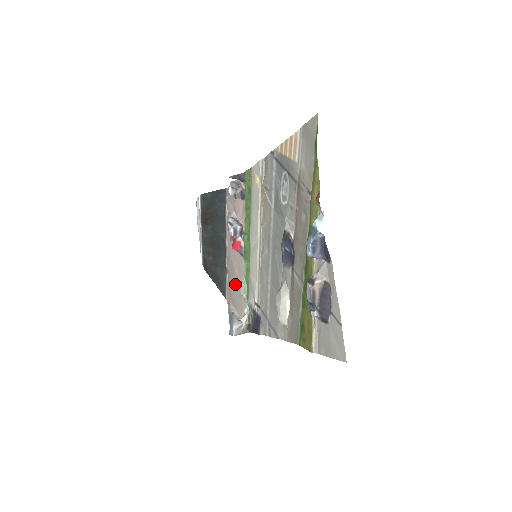
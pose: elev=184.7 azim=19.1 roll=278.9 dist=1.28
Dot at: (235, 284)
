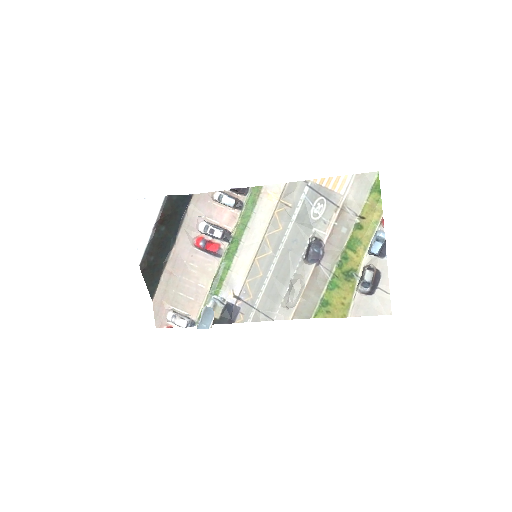
Dot at: (185, 283)
